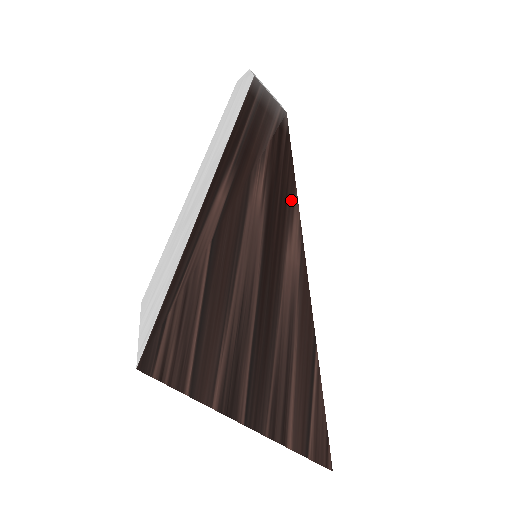
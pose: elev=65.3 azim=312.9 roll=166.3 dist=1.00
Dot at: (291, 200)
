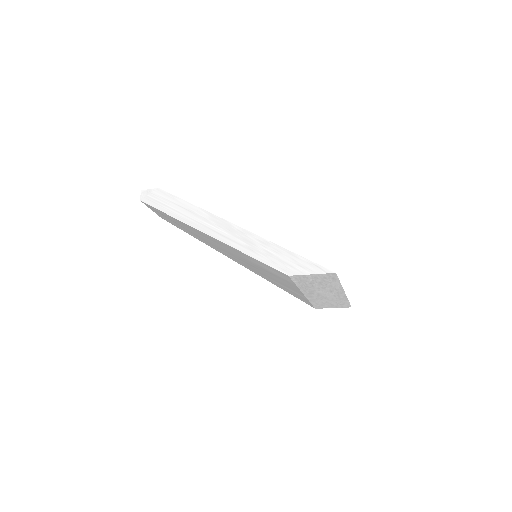
Dot at: occluded
